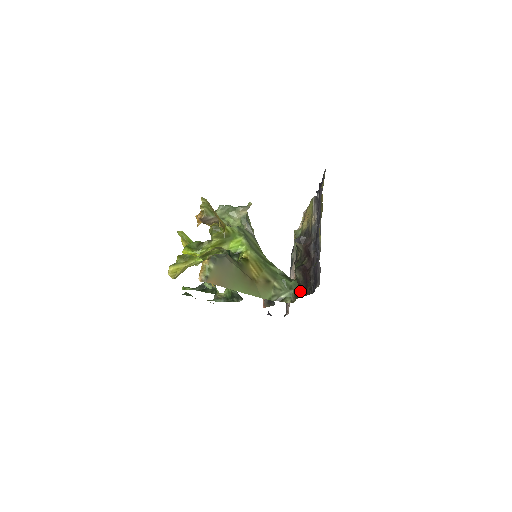
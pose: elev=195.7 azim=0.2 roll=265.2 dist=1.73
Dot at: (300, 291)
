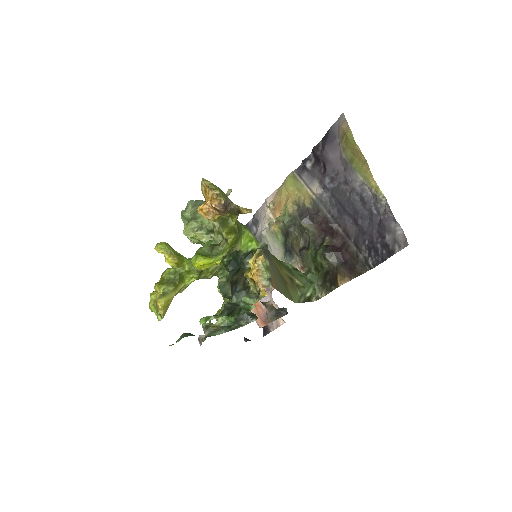
Dot at: (341, 276)
